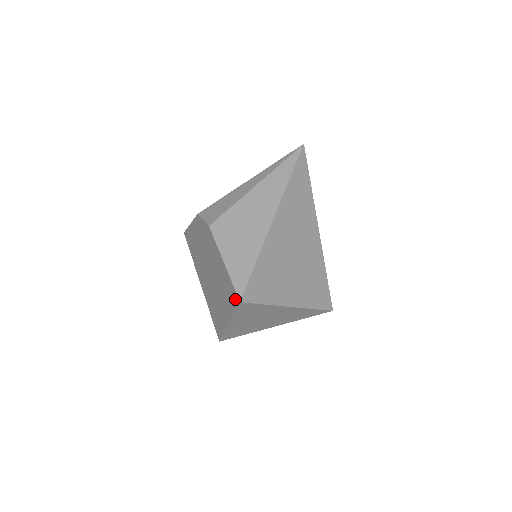
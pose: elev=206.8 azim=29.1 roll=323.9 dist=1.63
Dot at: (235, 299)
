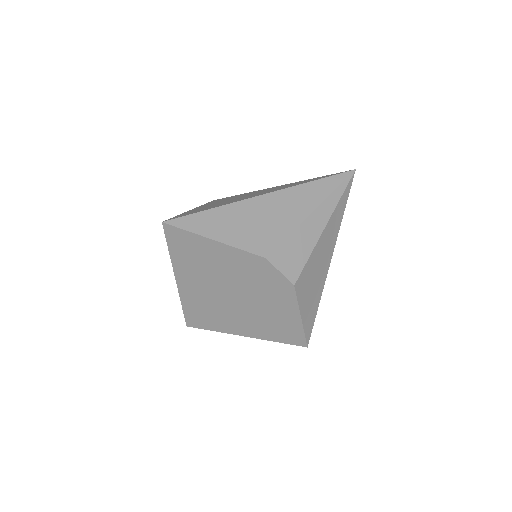
Dot at: (297, 341)
